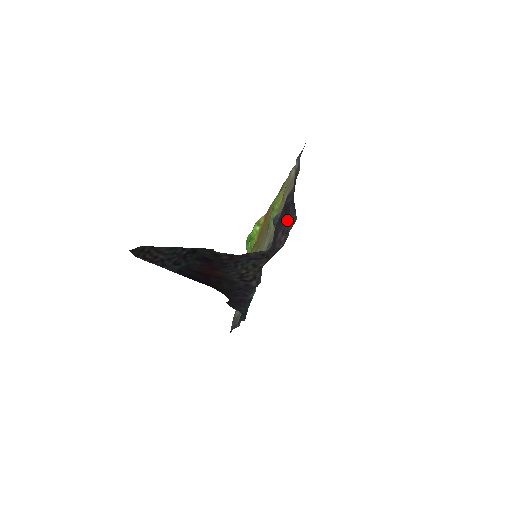
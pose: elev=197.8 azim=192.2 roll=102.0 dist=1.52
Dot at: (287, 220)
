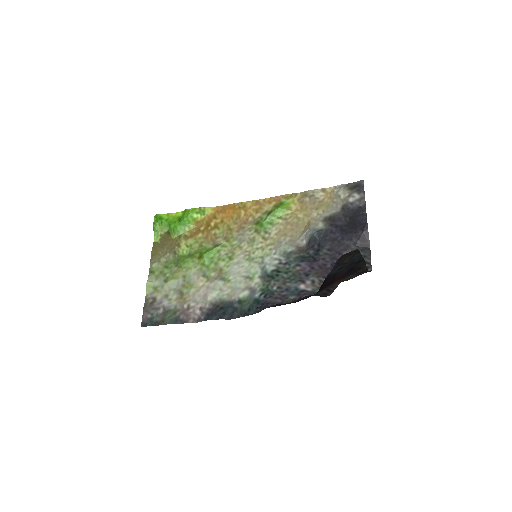
Dot at: (357, 244)
